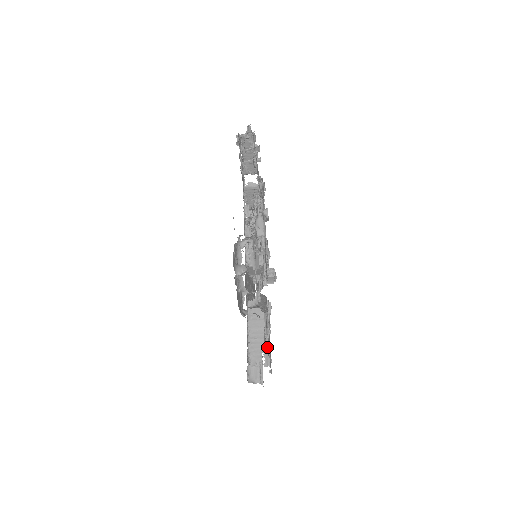
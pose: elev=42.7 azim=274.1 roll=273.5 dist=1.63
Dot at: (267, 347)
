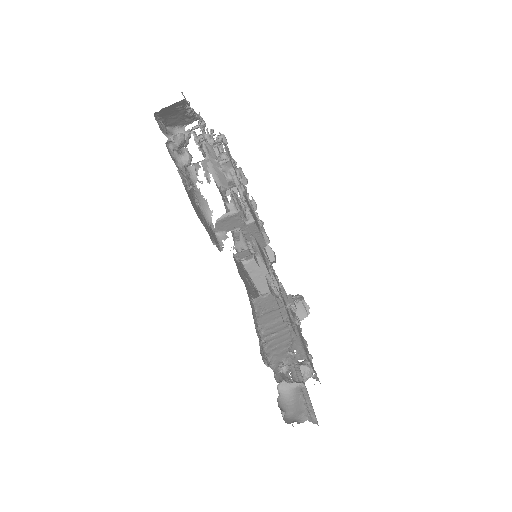
Dot at: occluded
